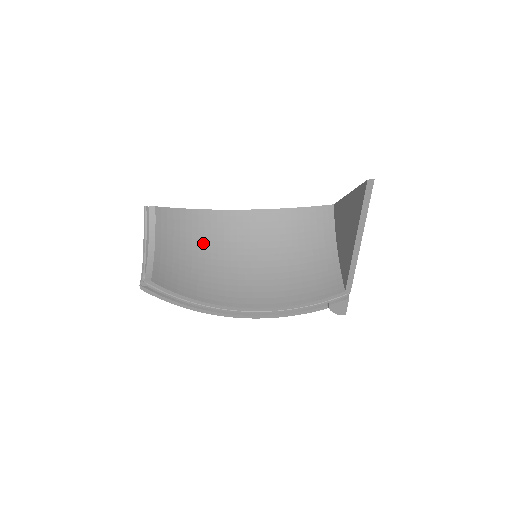
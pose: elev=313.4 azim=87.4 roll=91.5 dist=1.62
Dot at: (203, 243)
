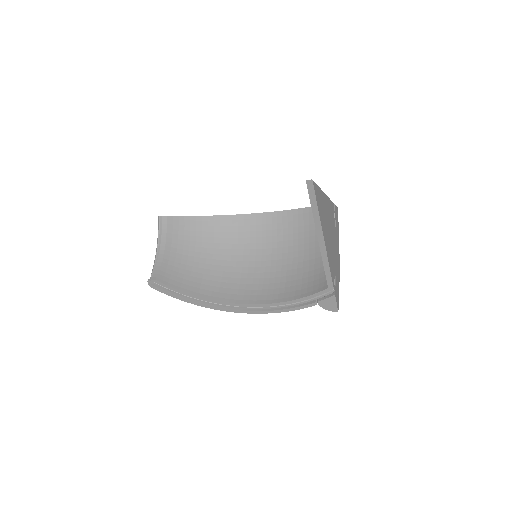
Dot at: (212, 246)
